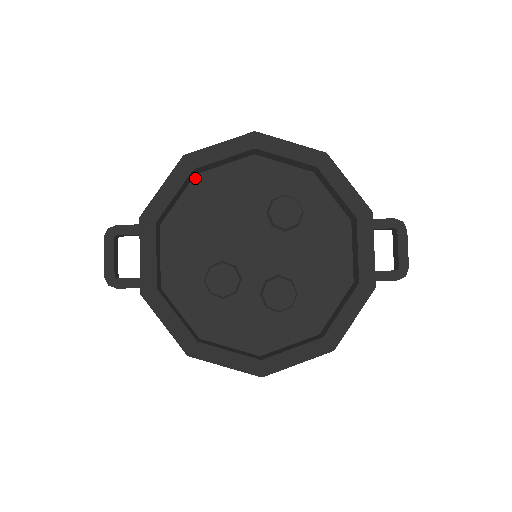
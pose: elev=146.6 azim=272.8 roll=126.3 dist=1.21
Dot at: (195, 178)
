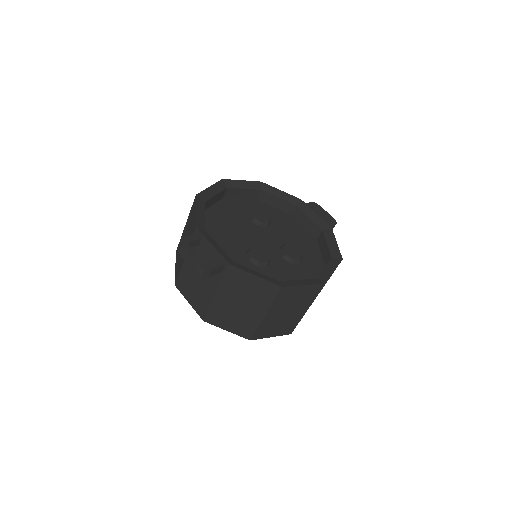
Dot at: occluded
